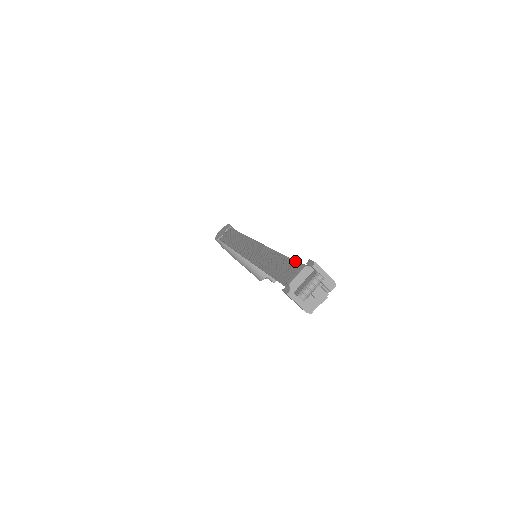
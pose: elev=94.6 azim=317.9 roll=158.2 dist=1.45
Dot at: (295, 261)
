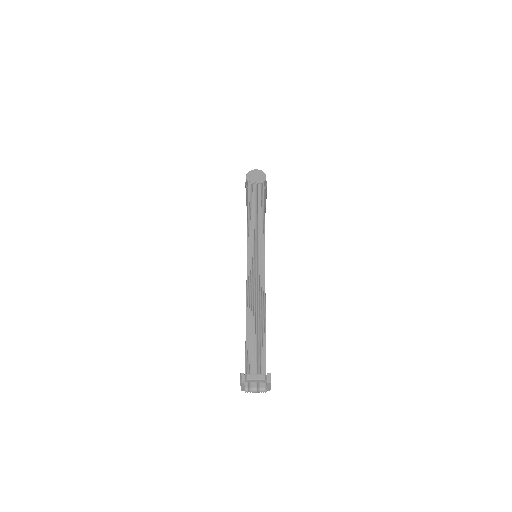
Dot at: occluded
